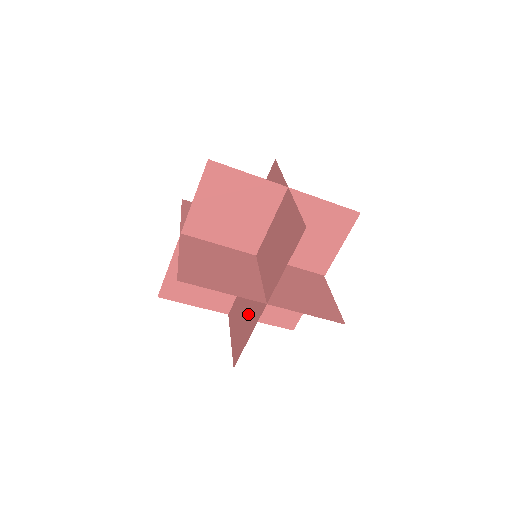
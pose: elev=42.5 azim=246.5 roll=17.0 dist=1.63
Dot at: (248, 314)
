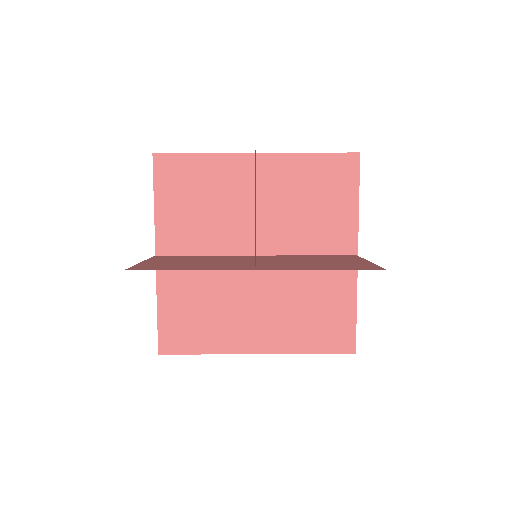
Dot at: occluded
